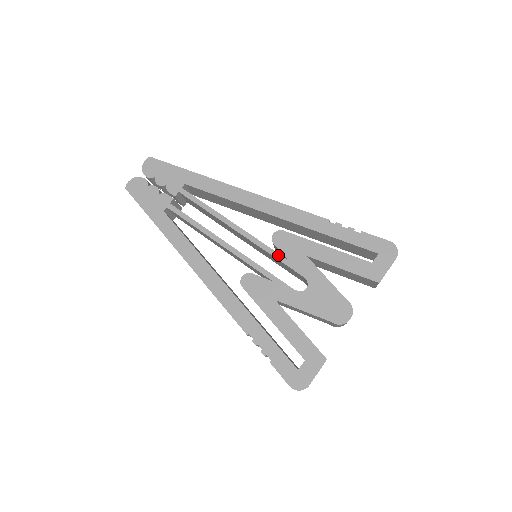
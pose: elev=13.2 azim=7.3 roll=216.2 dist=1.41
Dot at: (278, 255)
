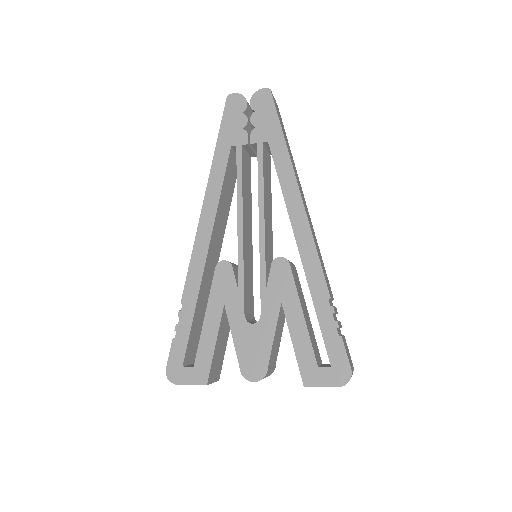
Dot at: (264, 276)
